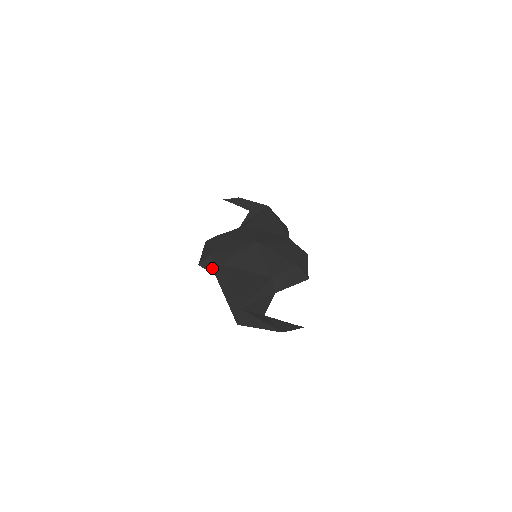
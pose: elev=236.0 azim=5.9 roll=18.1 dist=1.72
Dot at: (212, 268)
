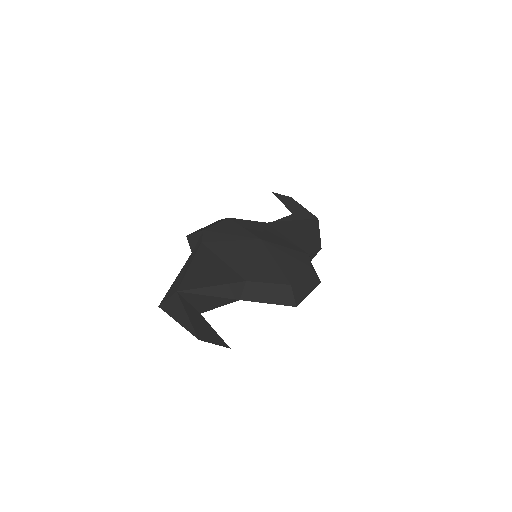
Dot at: (194, 244)
